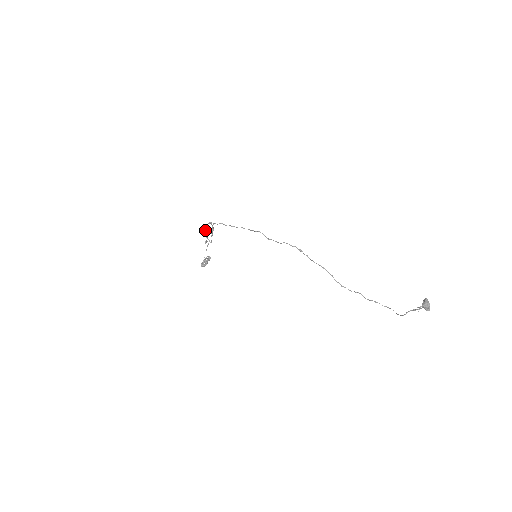
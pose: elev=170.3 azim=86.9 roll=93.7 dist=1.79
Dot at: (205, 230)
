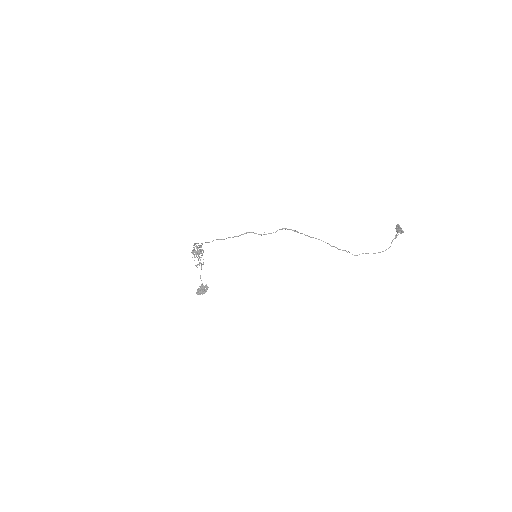
Dot at: (197, 249)
